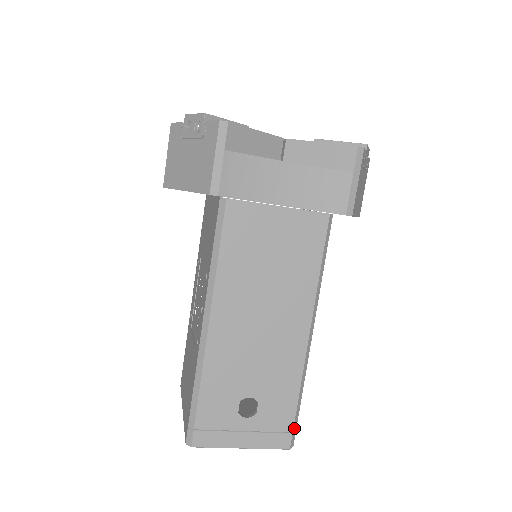
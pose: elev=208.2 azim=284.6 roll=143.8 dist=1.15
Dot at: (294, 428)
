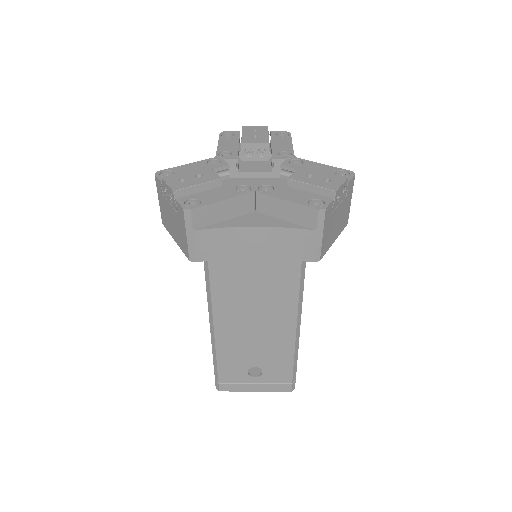
Dot at: (293, 380)
